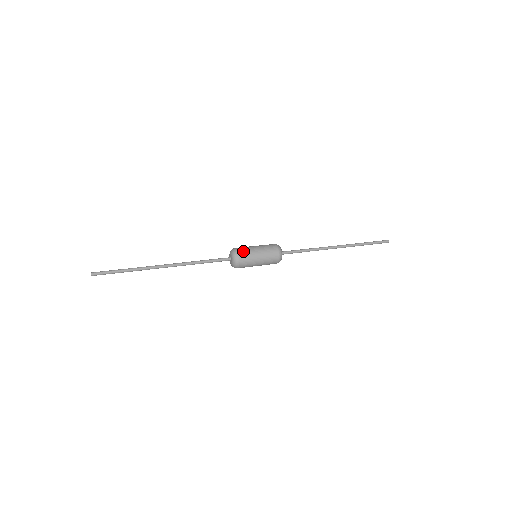
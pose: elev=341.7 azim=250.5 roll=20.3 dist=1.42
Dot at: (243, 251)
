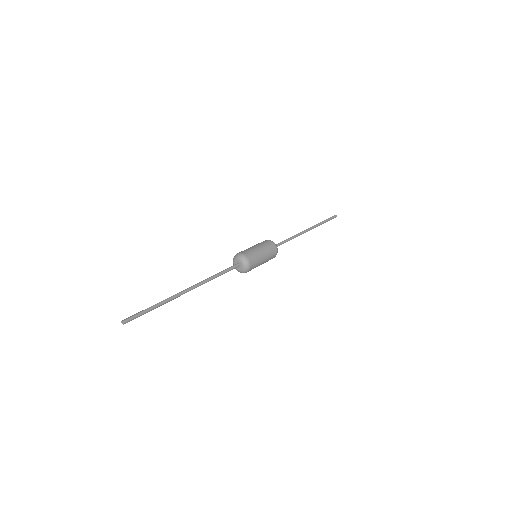
Dot at: (254, 264)
